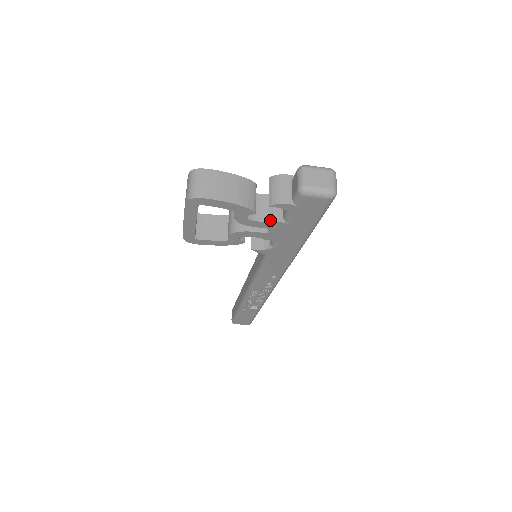
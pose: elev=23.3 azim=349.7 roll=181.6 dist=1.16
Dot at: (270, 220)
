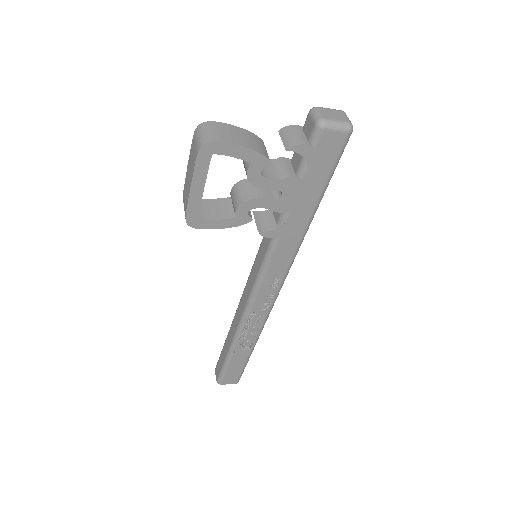
Dot at: (283, 177)
